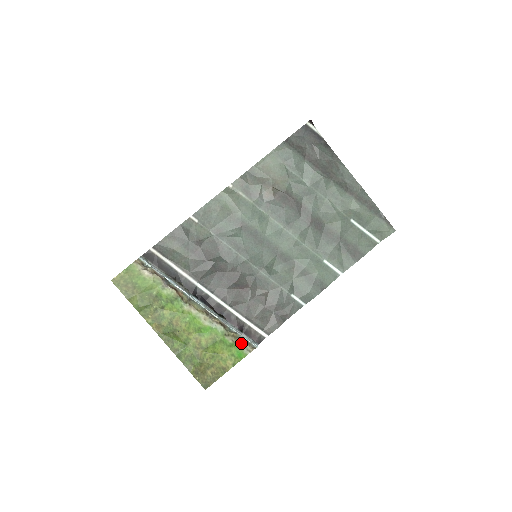
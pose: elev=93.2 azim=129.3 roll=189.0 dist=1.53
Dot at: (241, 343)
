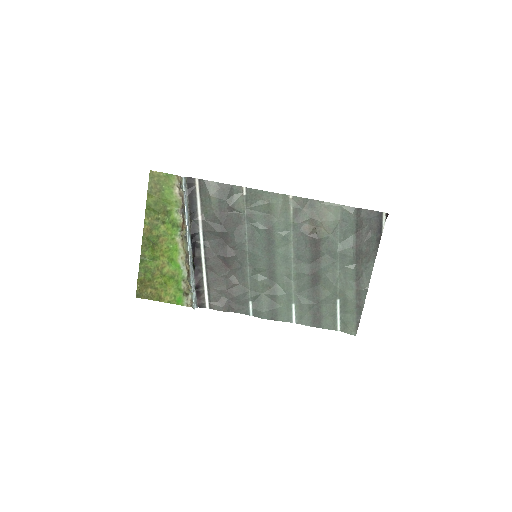
Dot at: (188, 295)
